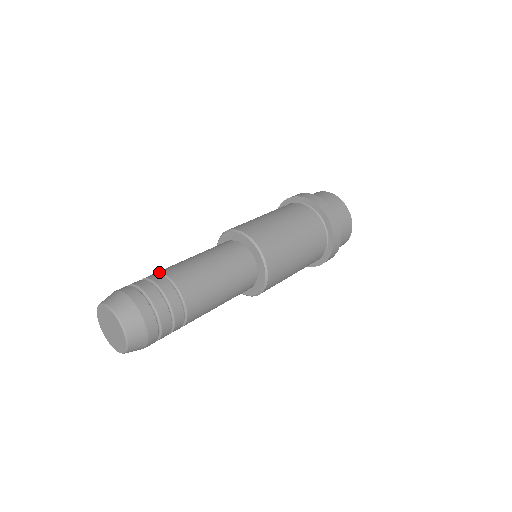
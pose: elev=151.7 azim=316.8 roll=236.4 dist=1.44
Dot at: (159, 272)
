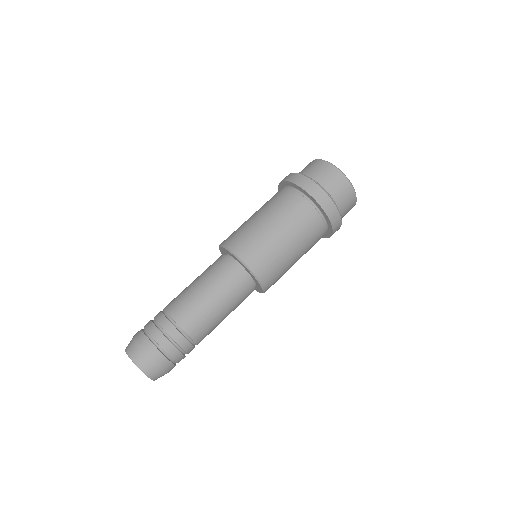
Dot at: (163, 309)
